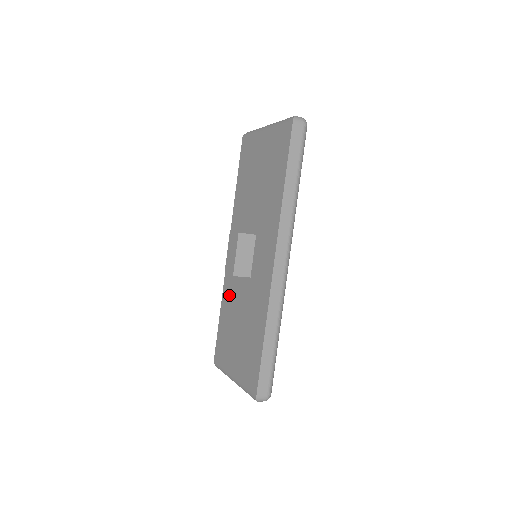
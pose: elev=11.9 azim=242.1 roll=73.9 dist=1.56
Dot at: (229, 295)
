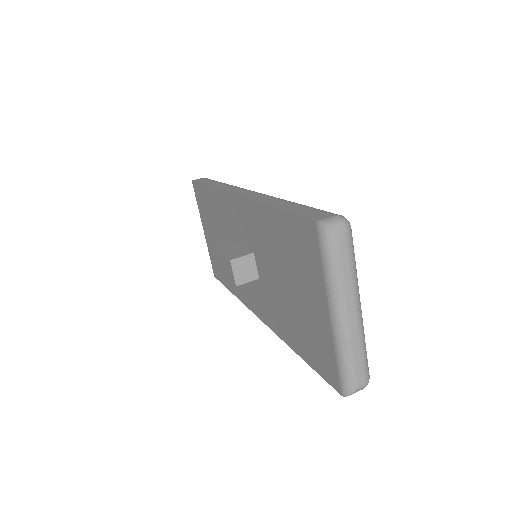
Dot at: (219, 210)
